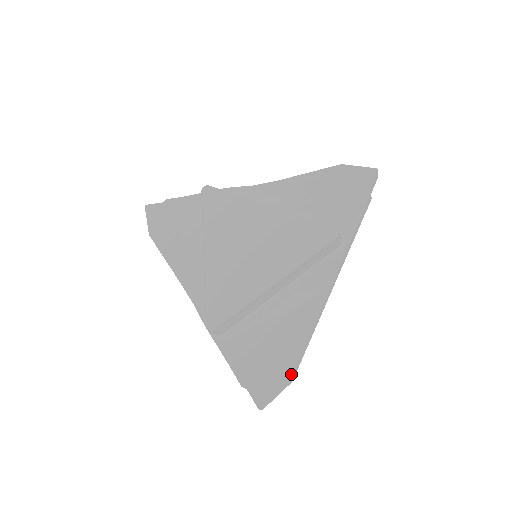
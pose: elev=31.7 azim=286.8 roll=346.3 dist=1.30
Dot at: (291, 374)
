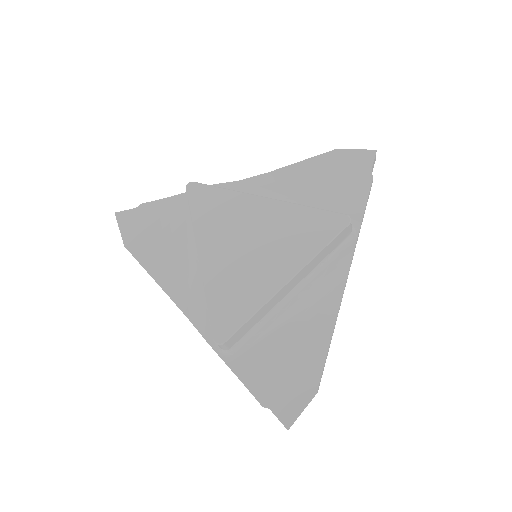
Dot at: (318, 383)
